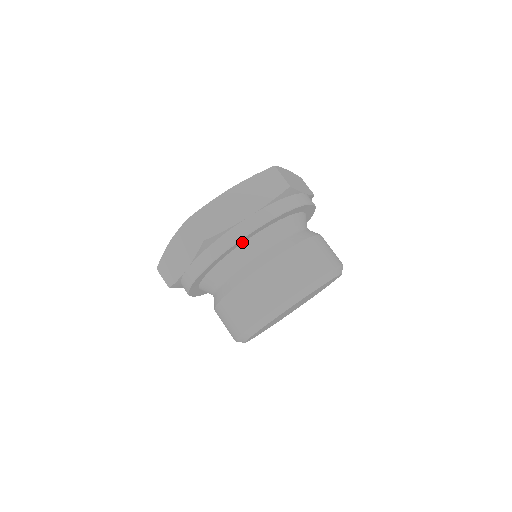
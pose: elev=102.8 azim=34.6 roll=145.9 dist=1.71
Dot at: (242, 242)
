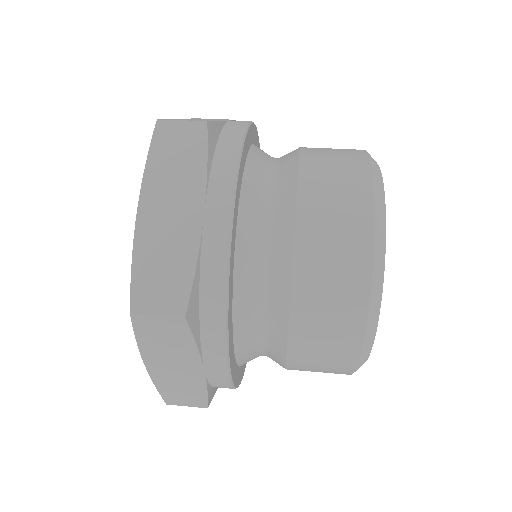
Dot at: (248, 147)
